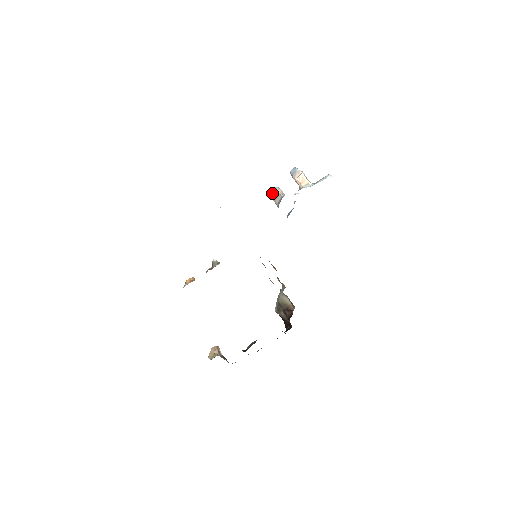
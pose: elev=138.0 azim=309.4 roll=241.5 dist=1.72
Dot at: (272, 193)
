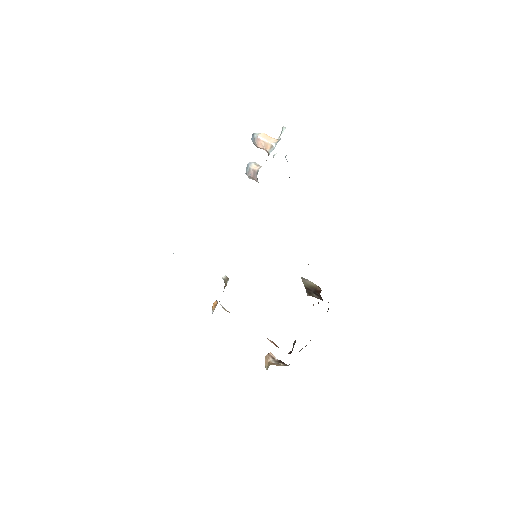
Dot at: (247, 173)
